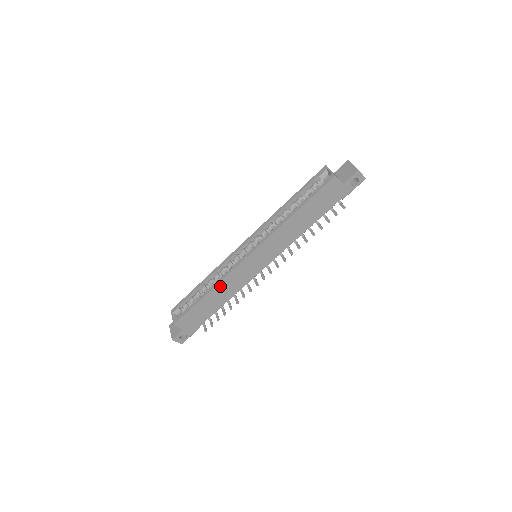
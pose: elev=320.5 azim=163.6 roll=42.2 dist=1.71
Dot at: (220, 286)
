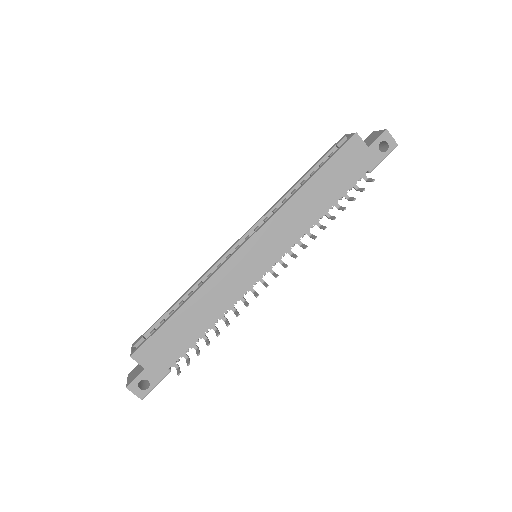
Dot at: (203, 293)
